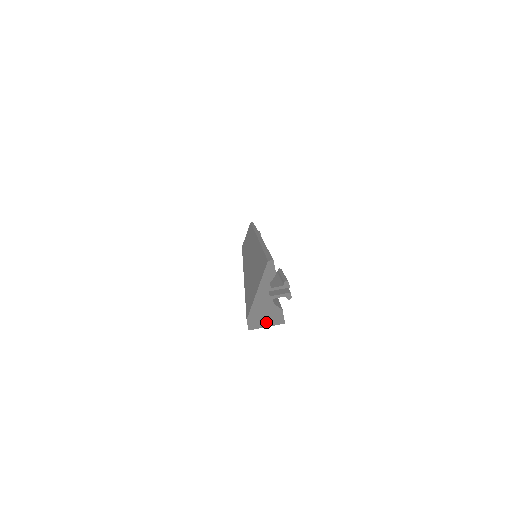
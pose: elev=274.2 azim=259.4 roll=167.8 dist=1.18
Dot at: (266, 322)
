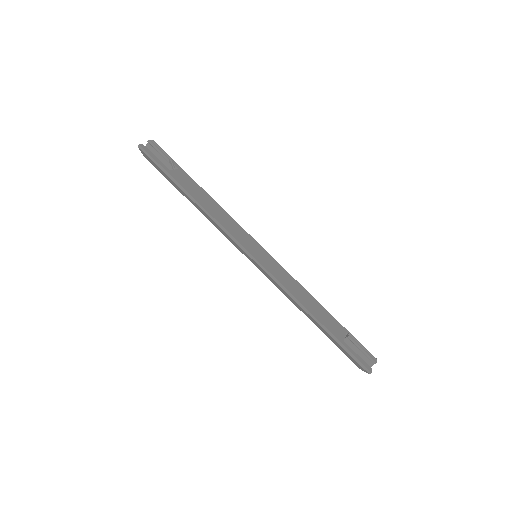
Dot at: occluded
